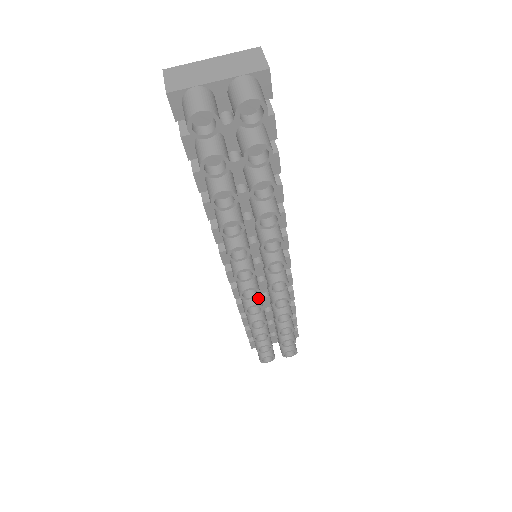
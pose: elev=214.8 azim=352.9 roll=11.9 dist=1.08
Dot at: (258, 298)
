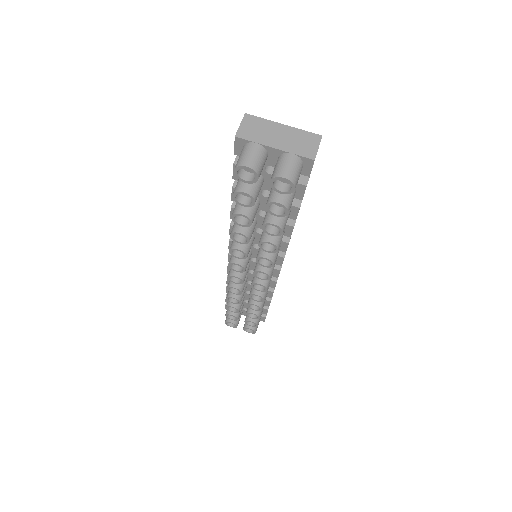
Dot at: (242, 284)
